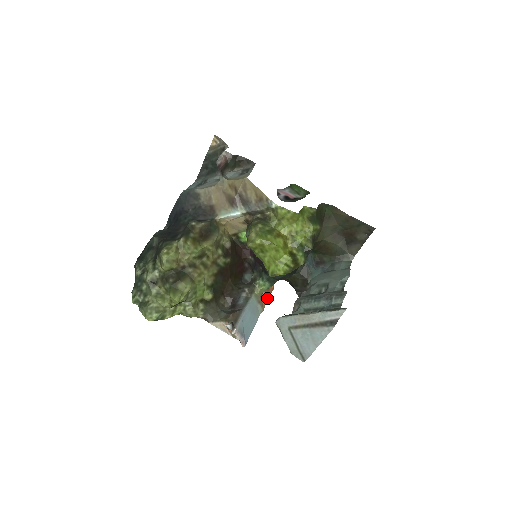
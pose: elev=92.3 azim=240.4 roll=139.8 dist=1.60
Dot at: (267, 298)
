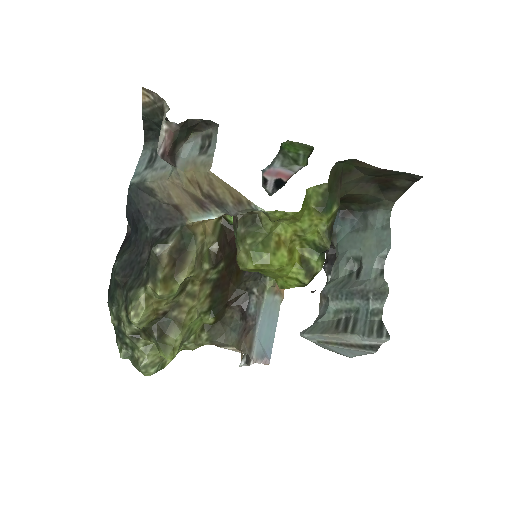
Dot at: occluded
